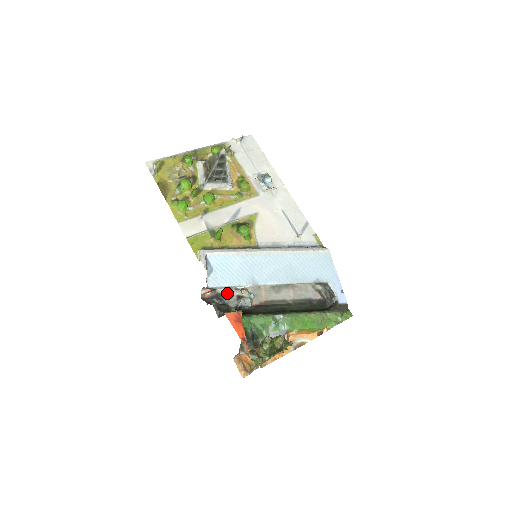
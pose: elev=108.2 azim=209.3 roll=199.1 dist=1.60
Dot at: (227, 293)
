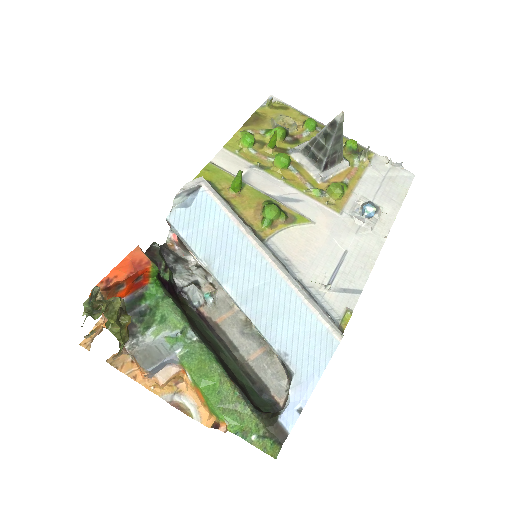
Dot at: (193, 268)
